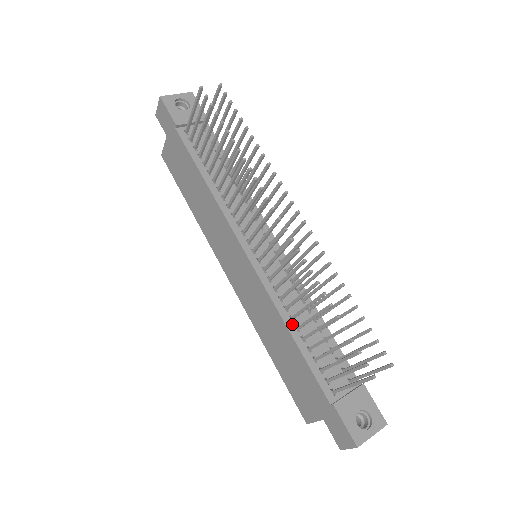
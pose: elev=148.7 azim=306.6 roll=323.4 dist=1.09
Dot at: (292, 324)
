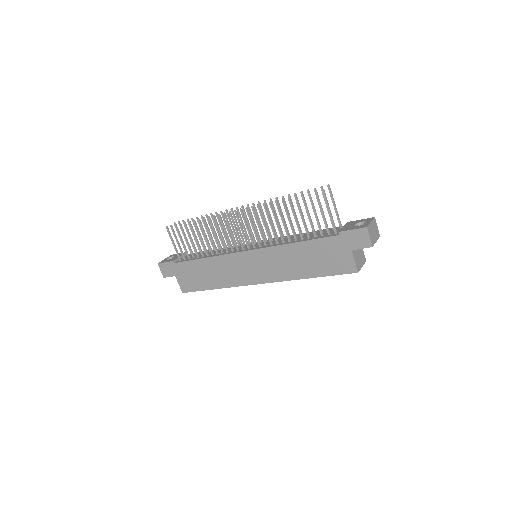
Dot at: (292, 242)
